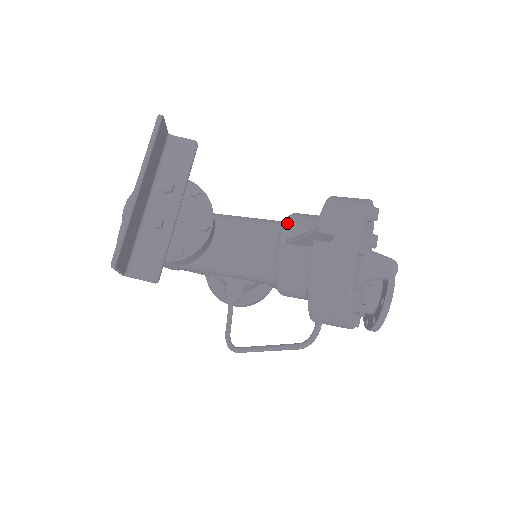
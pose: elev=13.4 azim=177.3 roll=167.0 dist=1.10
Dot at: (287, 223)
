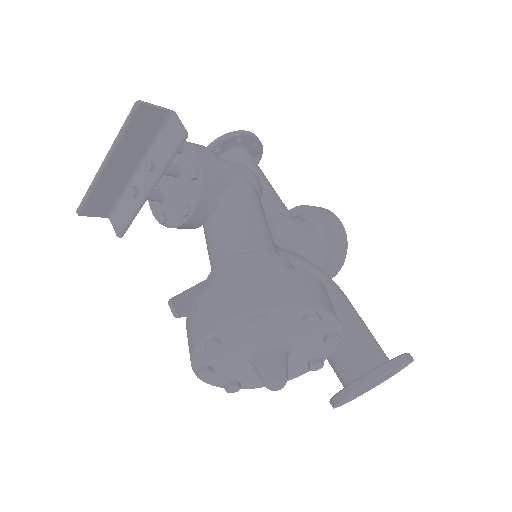
Dot at: (228, 260)
